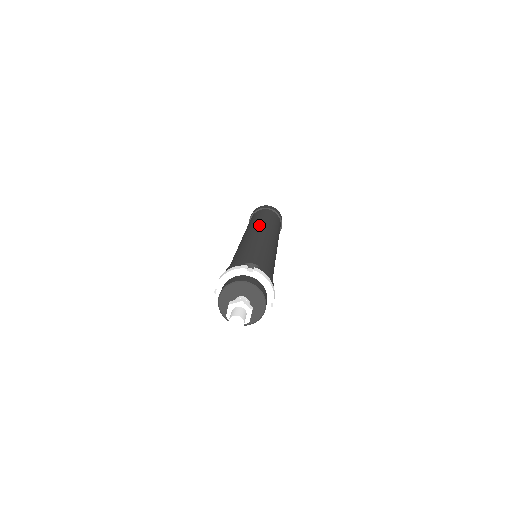
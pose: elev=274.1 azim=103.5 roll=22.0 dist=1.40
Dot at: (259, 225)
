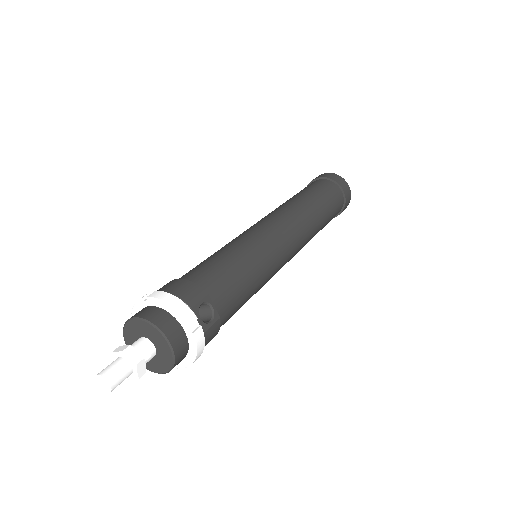
Dot at: (301, 220)
